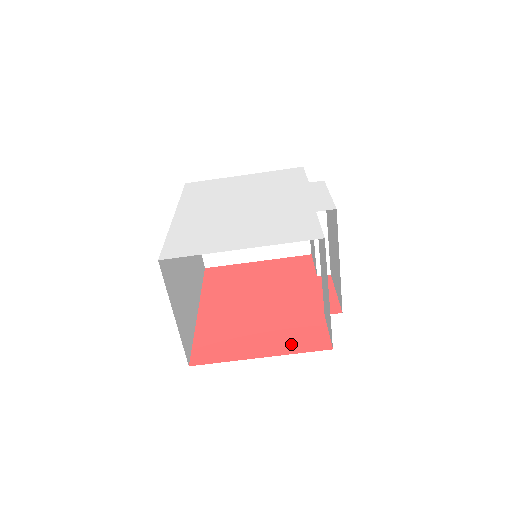
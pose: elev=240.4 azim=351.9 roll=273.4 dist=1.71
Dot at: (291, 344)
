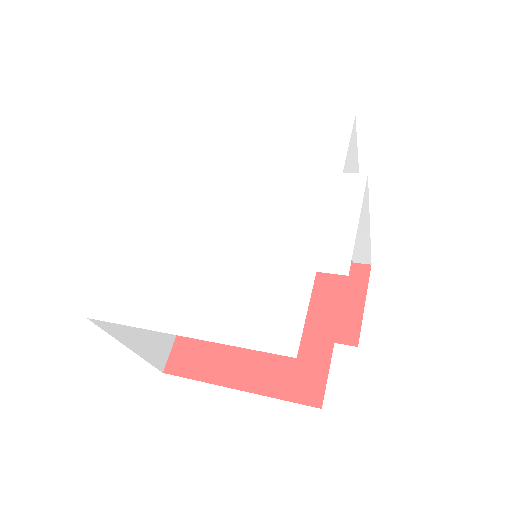
Dot at: (277, 380)
